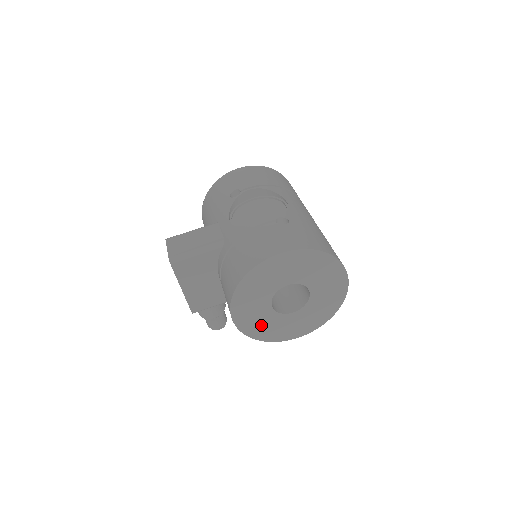
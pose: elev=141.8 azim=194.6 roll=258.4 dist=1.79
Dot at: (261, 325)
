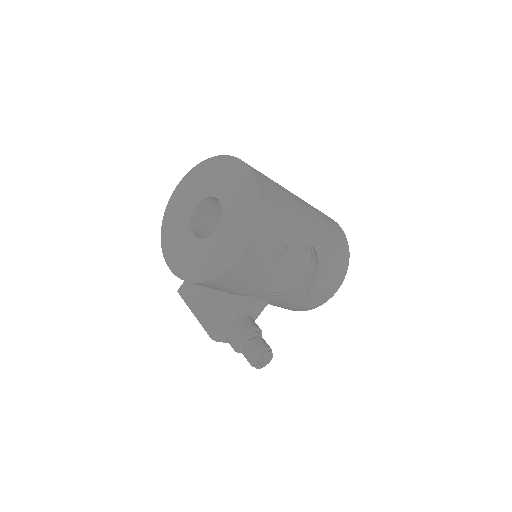
Dot at: (197, 262)
